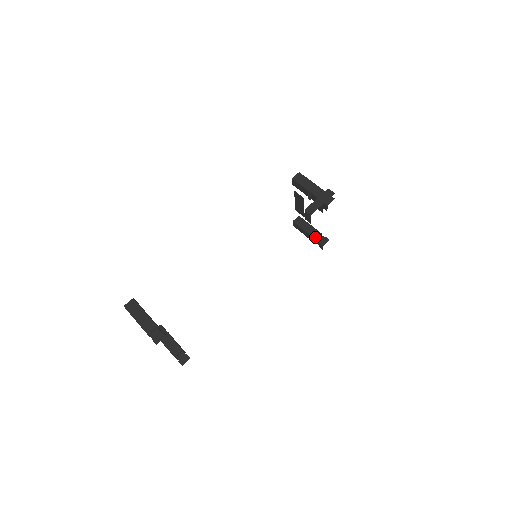
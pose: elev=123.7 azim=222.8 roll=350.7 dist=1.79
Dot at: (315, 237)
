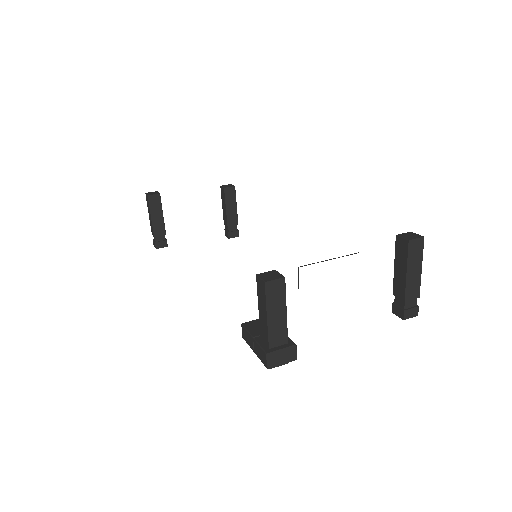
Dot at: (394, 292)
